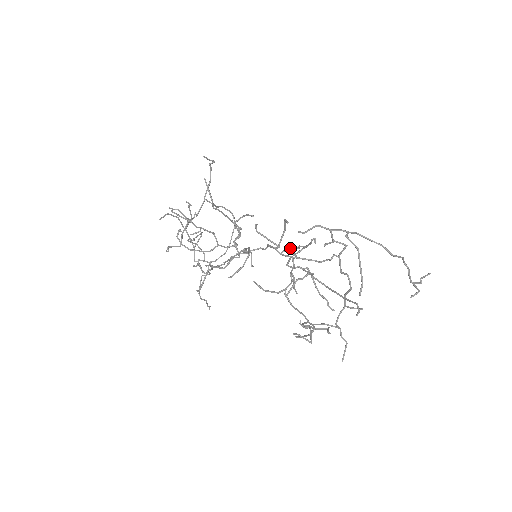
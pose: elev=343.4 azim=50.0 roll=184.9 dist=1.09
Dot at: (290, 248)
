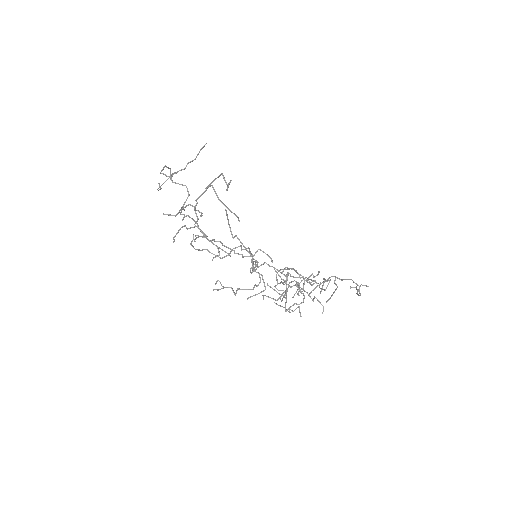
Dot at: occluded
